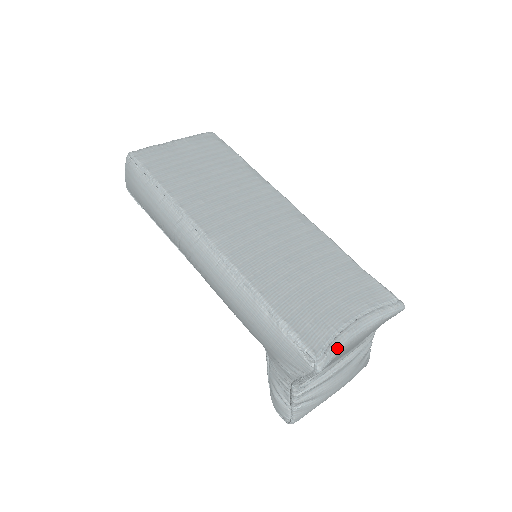
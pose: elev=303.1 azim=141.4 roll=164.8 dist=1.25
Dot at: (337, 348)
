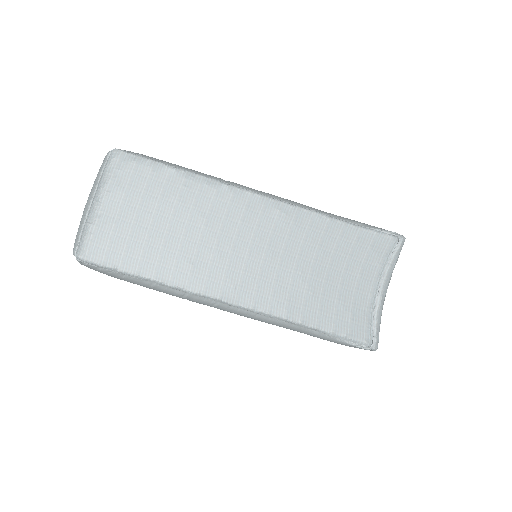
Dot at: (379, 324)
